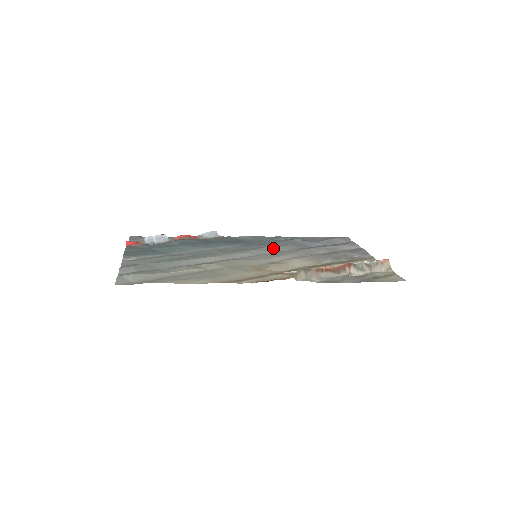
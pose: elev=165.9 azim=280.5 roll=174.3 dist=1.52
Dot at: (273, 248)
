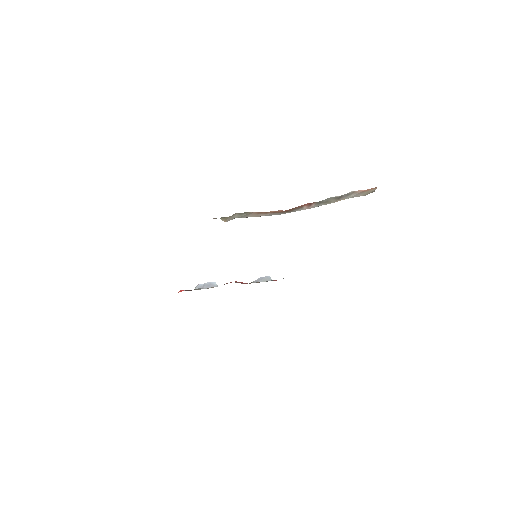
Dot at: occluded
